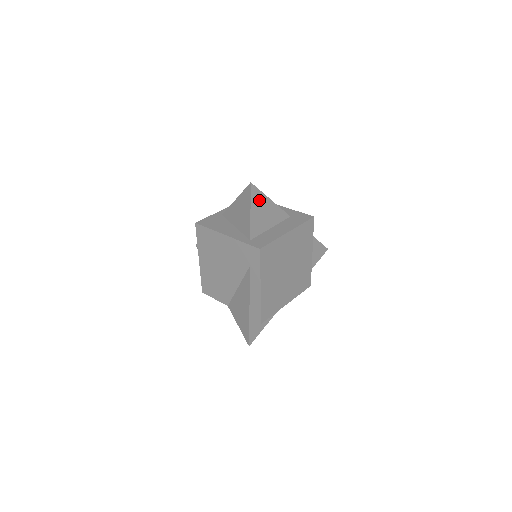
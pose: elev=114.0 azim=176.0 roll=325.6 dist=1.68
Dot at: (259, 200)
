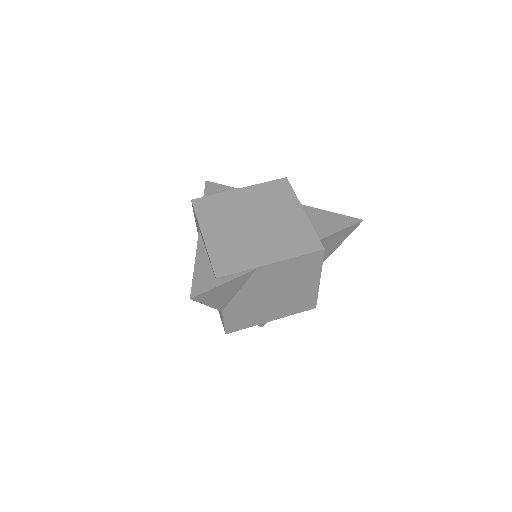
Dot at: (217, 189)
